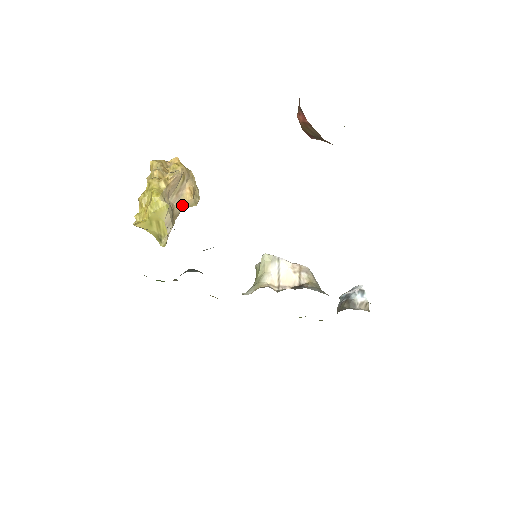
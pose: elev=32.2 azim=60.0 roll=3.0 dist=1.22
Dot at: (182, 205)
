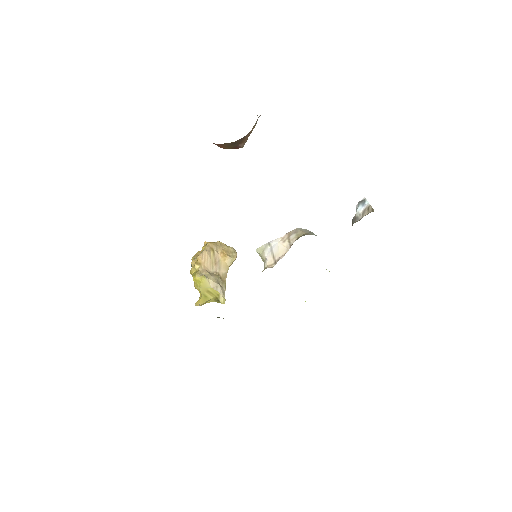
Dot at: (224, 267)
